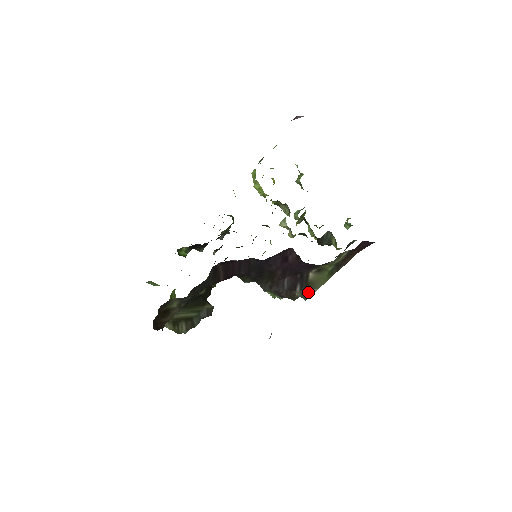
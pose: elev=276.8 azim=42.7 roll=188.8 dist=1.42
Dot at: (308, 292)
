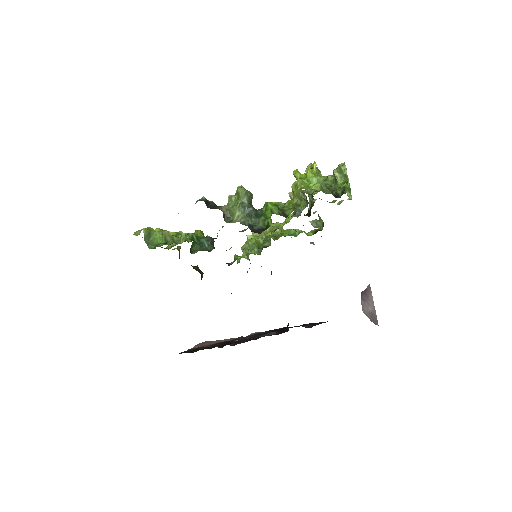
Dot at: occluded
